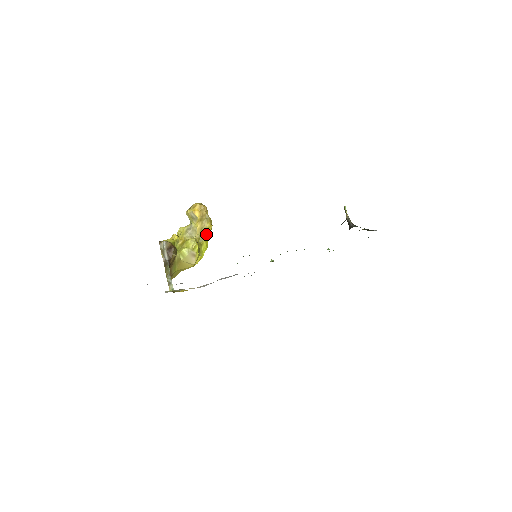
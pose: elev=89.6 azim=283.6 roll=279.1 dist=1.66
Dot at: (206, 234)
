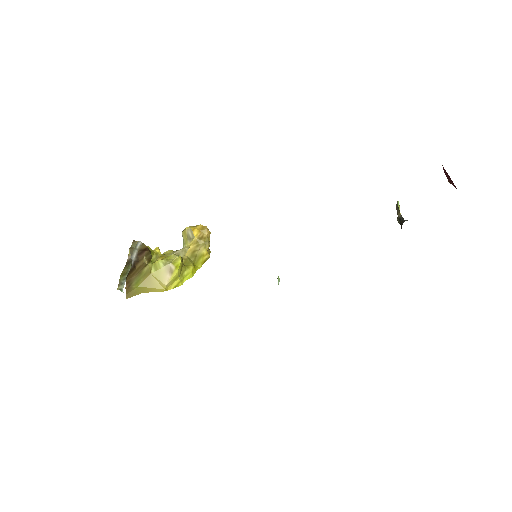
Dot at: (197, 261)
